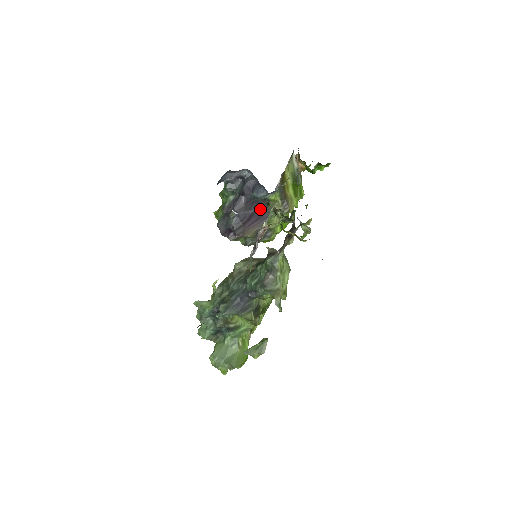
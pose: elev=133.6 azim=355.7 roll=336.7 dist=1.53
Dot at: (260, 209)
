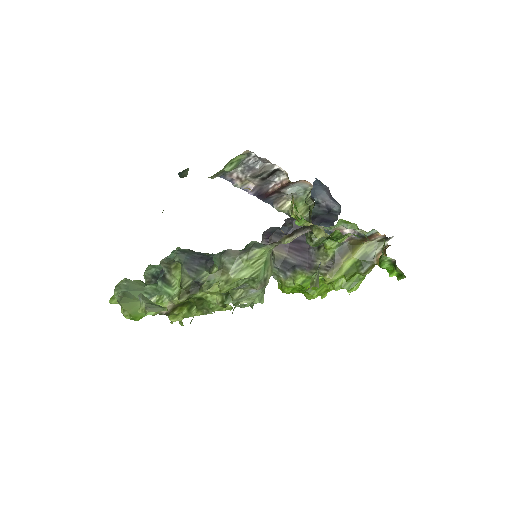
Dot at: (309, 246)
